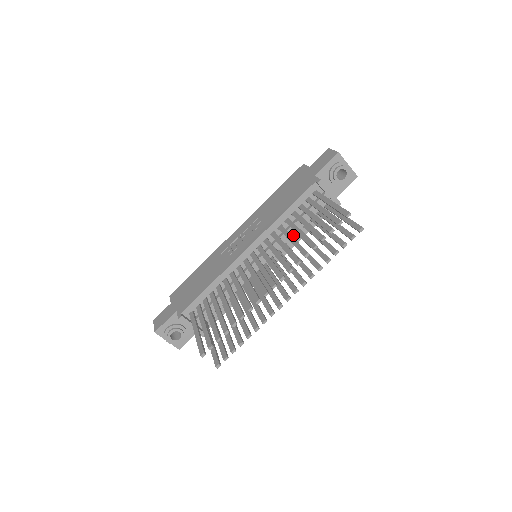
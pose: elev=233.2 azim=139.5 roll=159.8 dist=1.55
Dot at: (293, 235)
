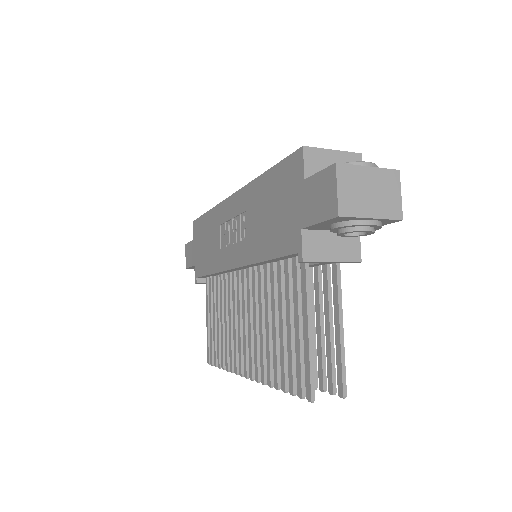
Dot at: occluded
